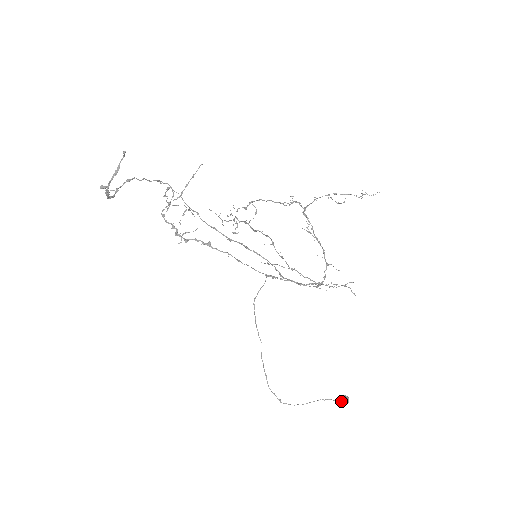
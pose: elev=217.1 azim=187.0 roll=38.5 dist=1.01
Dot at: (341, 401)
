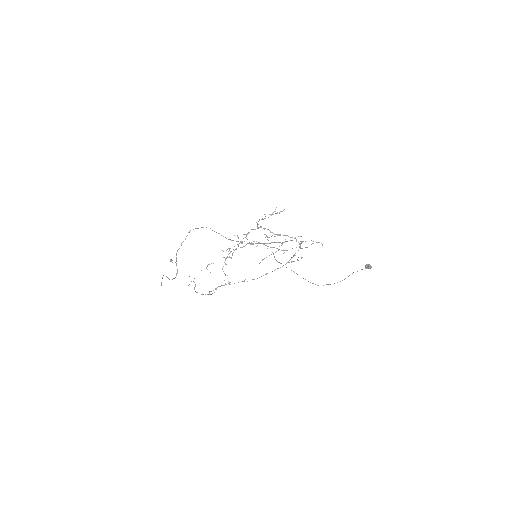
Dot at: (367, 268)
